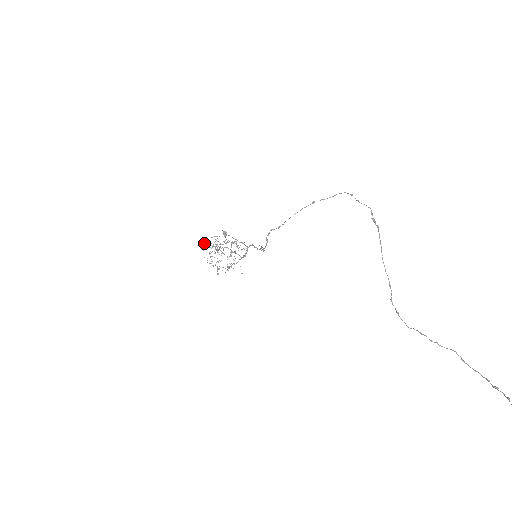
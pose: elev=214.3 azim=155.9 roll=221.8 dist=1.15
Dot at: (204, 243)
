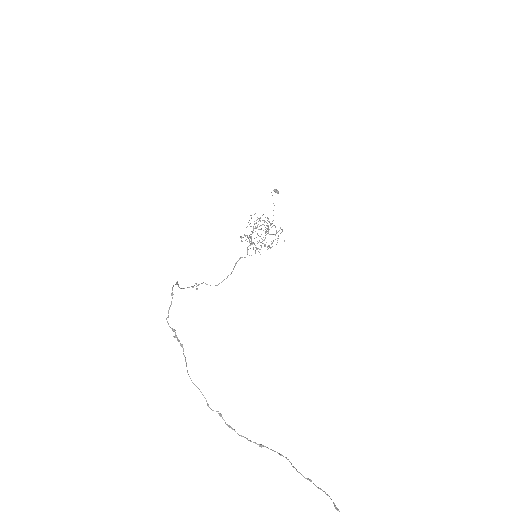
Dot at: occluded
